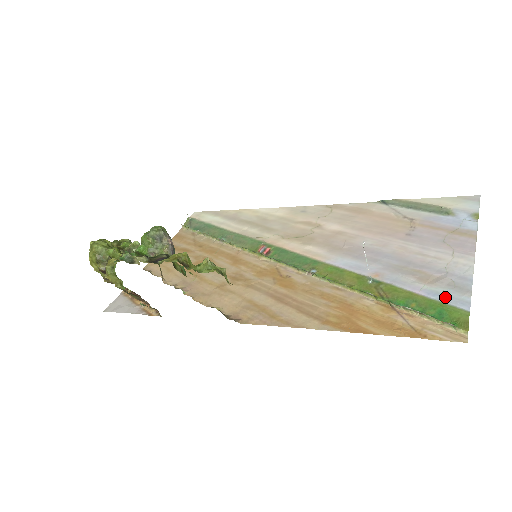
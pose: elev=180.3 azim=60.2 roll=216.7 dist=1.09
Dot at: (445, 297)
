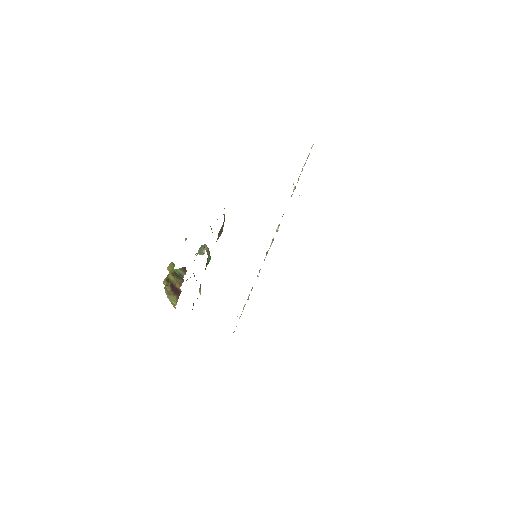
Dot at: occluded
